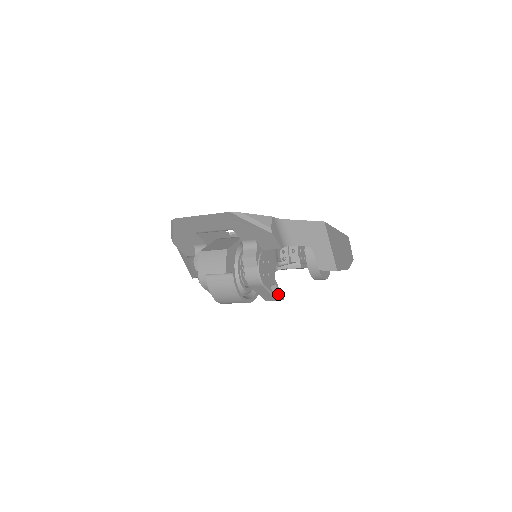
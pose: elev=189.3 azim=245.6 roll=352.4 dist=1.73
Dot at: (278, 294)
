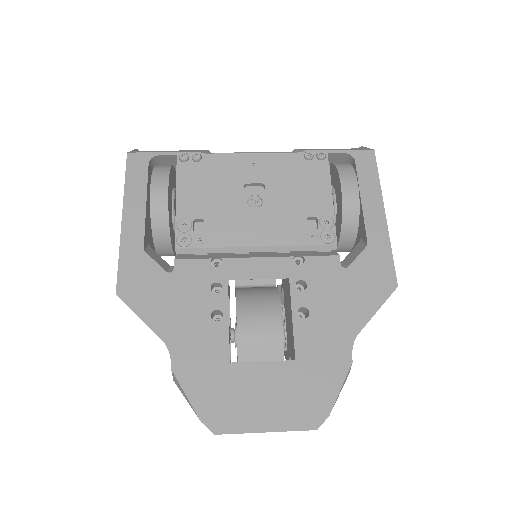
Dot at: occluded
